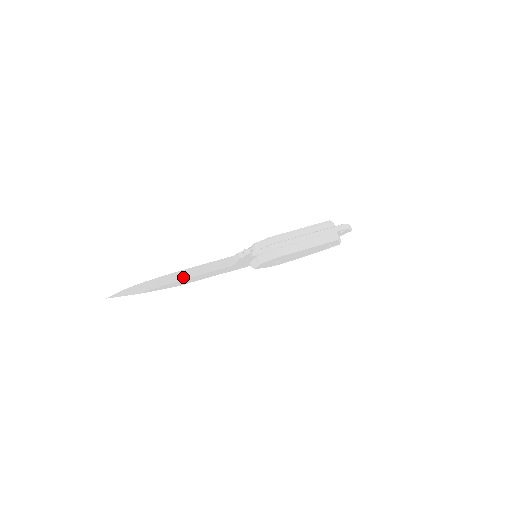
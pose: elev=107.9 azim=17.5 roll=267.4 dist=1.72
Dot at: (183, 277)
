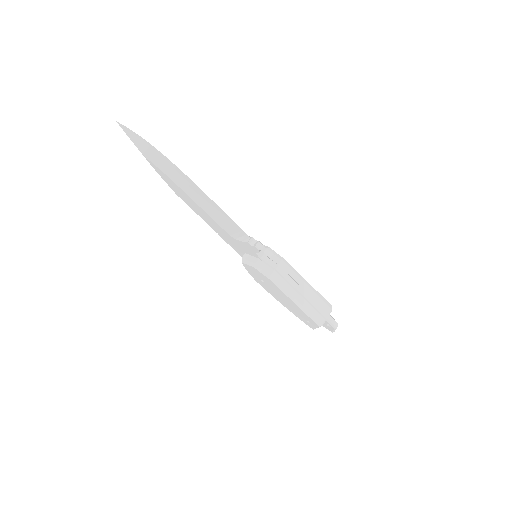
Dot at: (192, 194)
